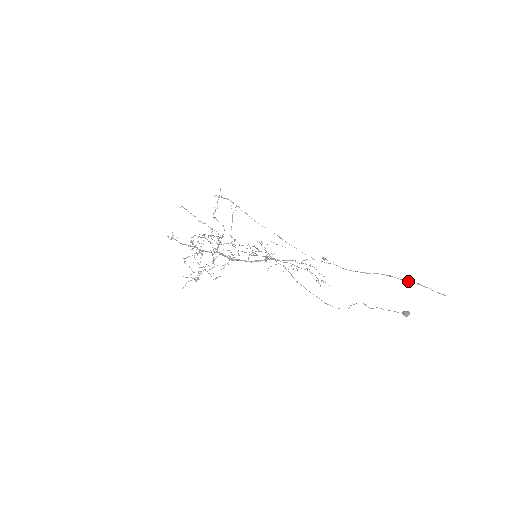
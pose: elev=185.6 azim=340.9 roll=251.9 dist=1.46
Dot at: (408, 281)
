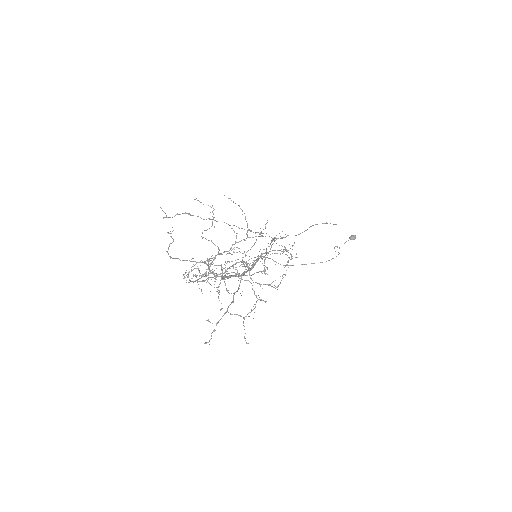
Dot at: (323, 223)
